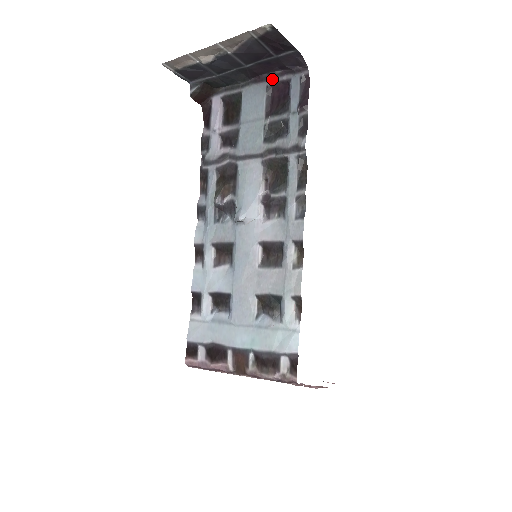
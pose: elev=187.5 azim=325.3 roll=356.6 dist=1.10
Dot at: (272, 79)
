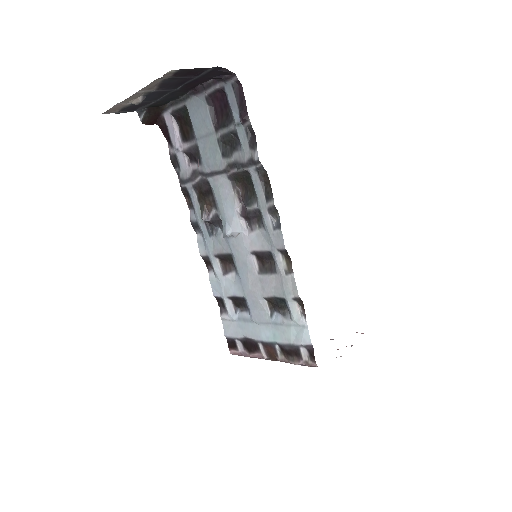
Dot at: (207, 89)
